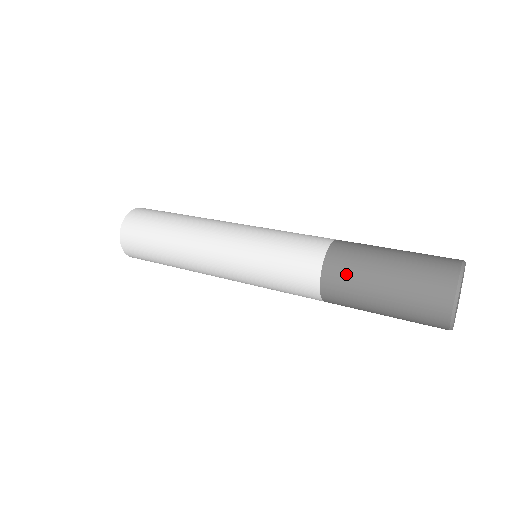
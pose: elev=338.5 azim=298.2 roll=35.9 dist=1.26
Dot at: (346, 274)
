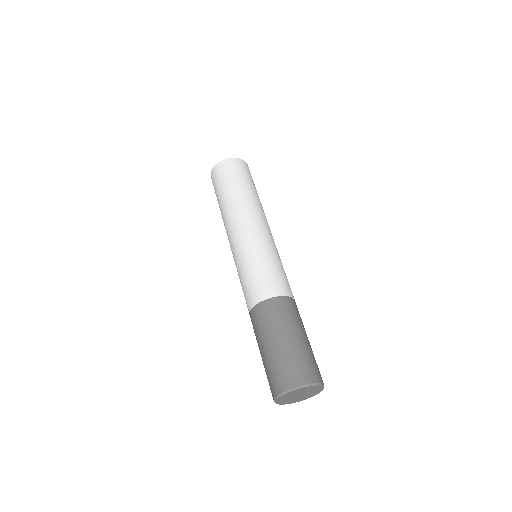
Dot at: (264, 319)
